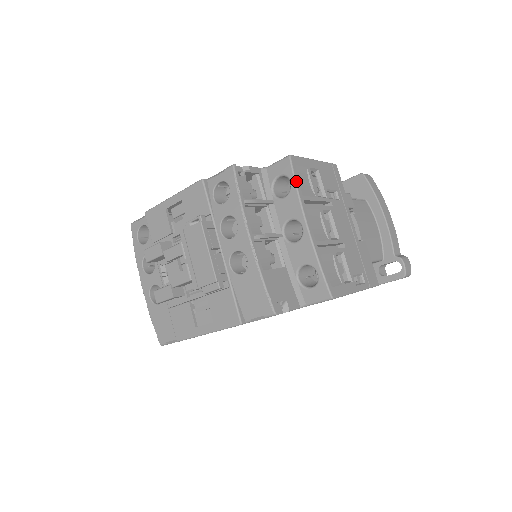
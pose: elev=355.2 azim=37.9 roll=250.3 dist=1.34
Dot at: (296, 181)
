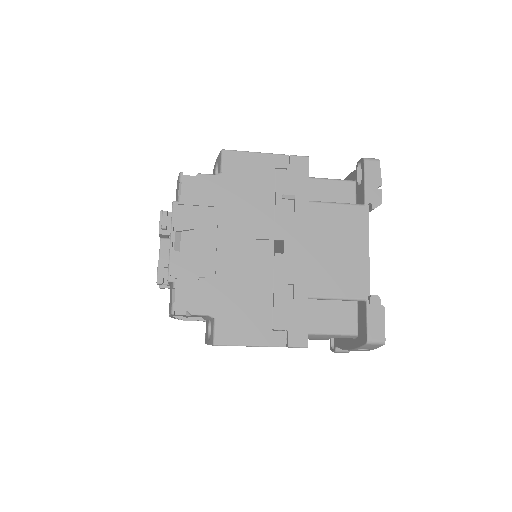
Dot at: occluded
